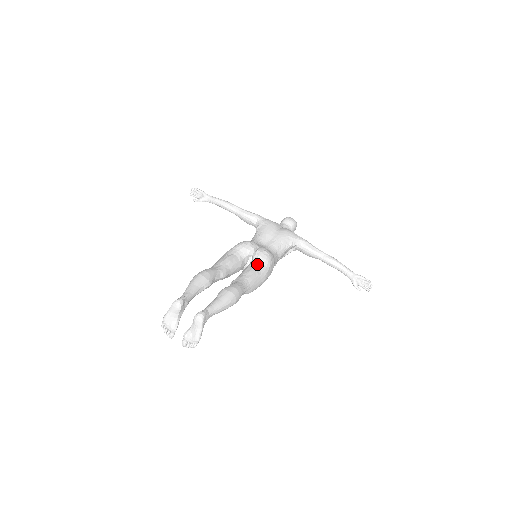
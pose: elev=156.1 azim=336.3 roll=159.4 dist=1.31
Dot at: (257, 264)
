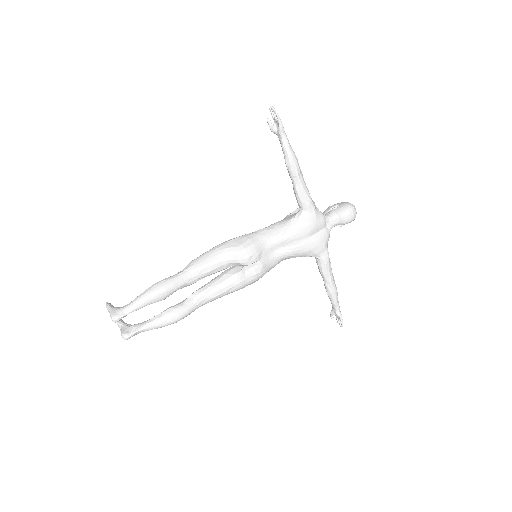
Dot at: (236, 282)
